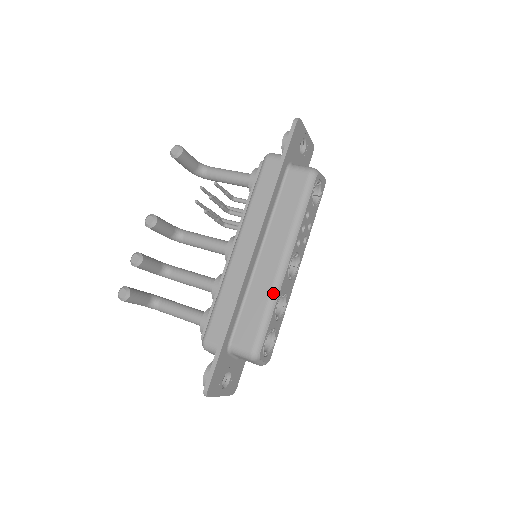
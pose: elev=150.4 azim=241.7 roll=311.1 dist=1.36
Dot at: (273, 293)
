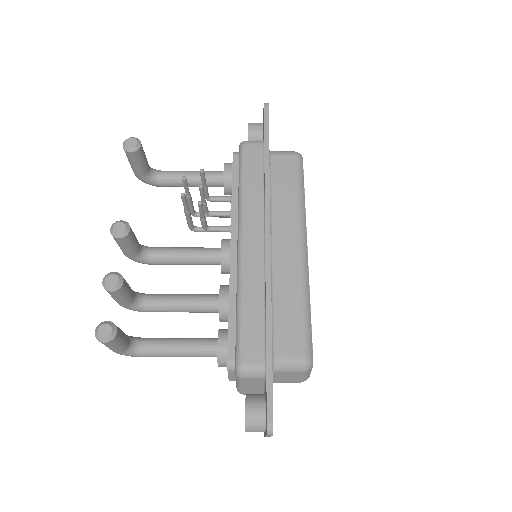
Dot at: (304, 284)
